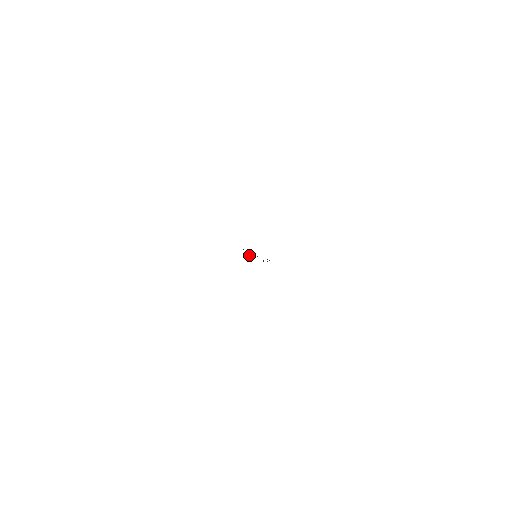
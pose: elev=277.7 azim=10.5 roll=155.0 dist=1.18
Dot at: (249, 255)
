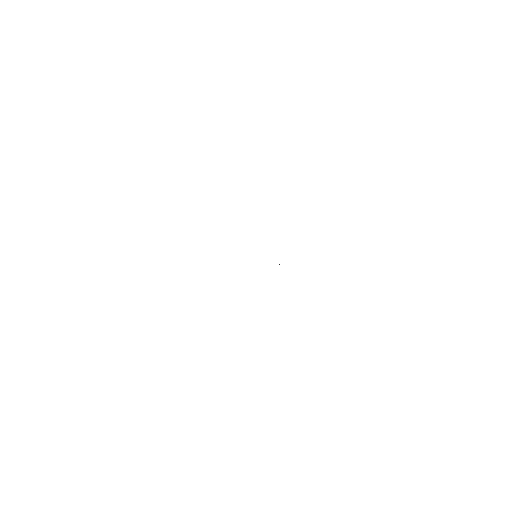
Dot at: occluded
